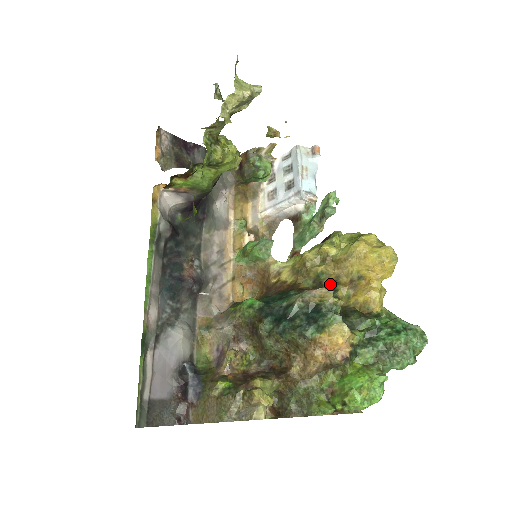
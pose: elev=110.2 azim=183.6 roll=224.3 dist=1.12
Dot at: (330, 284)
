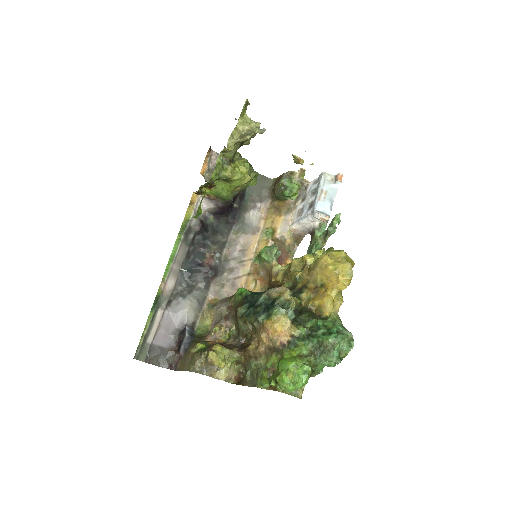
Dot at: (301, 287)
